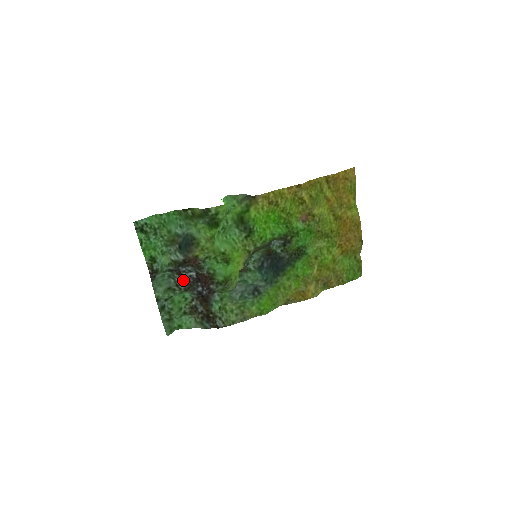
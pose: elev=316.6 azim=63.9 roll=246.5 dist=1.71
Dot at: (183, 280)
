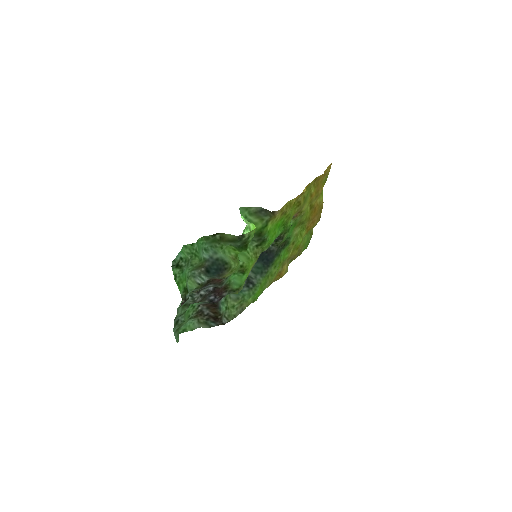
Dot at: (200, 295)
